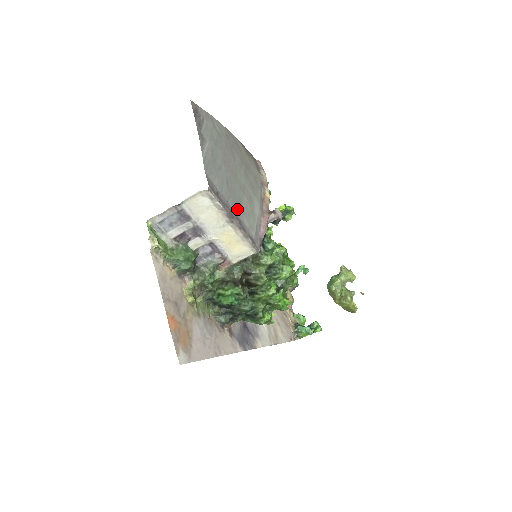
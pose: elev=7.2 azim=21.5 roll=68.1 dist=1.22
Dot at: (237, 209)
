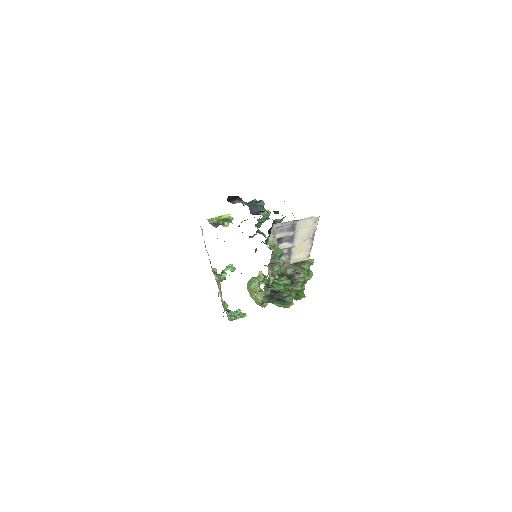
Dot at: occluded
